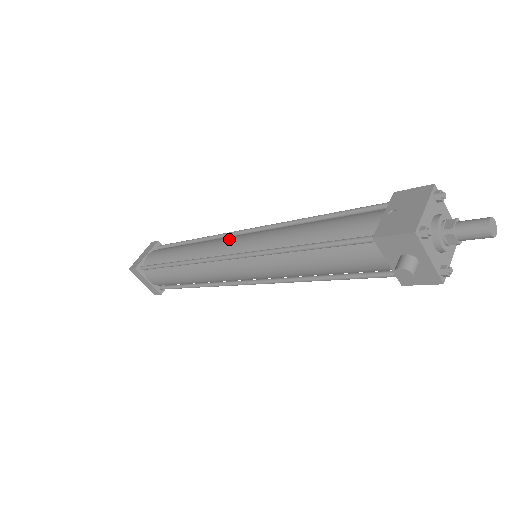
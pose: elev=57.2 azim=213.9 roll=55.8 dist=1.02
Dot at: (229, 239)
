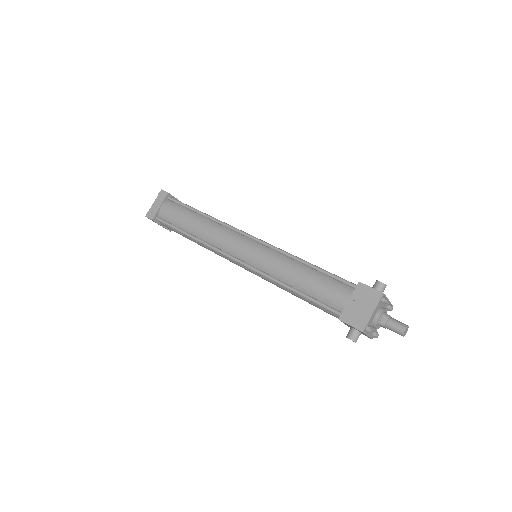
Dot at: (237, 242)
